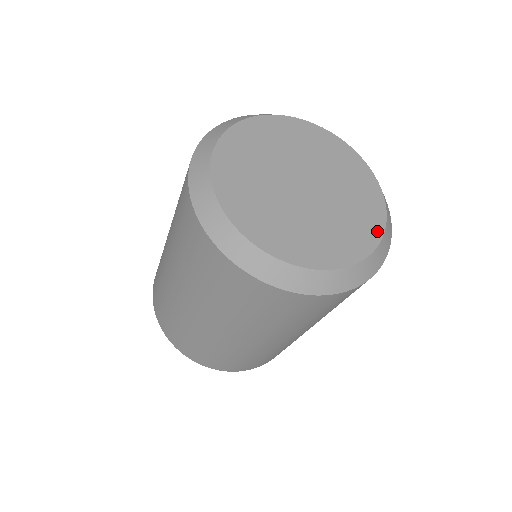
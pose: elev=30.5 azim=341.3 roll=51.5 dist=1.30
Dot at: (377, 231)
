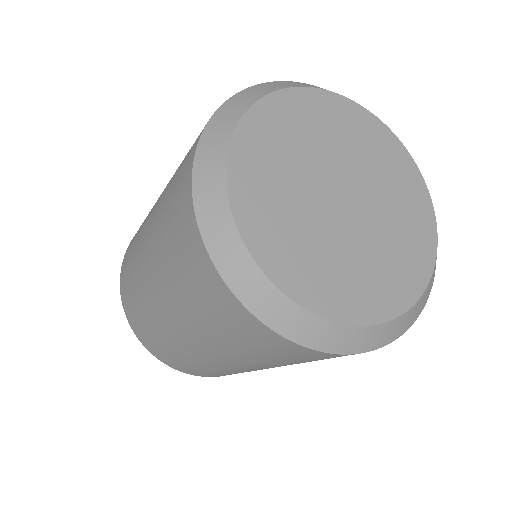
Dot at: (407, 297)
